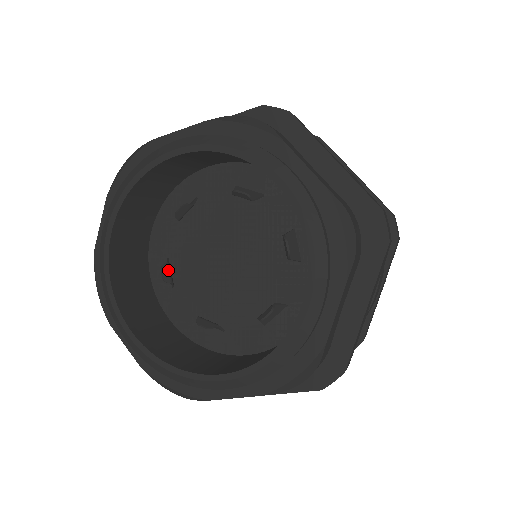
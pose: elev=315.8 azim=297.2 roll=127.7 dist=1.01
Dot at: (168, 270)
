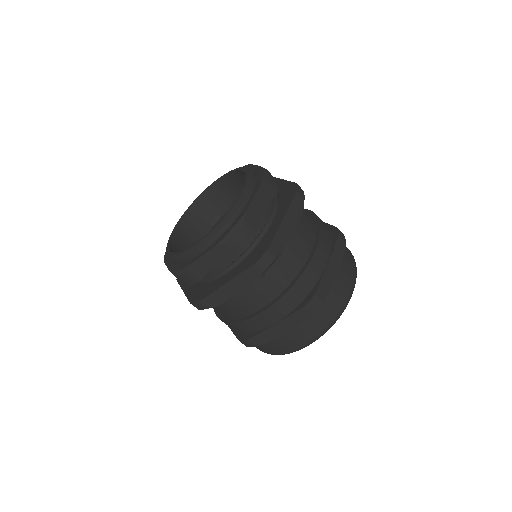
Dot at: occluded
